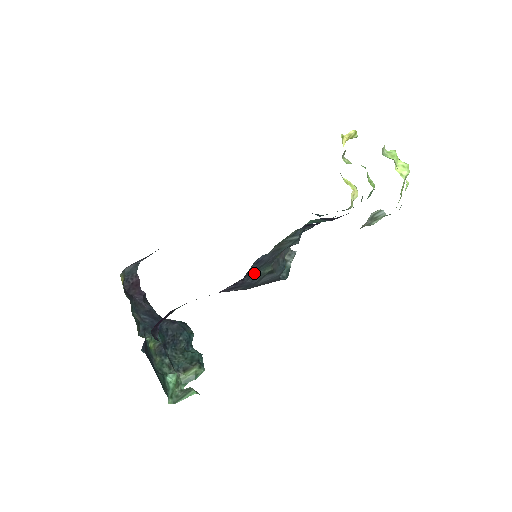
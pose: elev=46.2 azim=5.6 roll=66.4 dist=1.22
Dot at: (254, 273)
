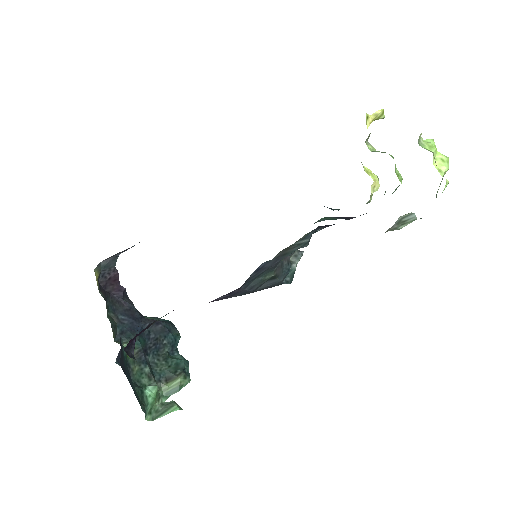
Dot at: (253, 280)
